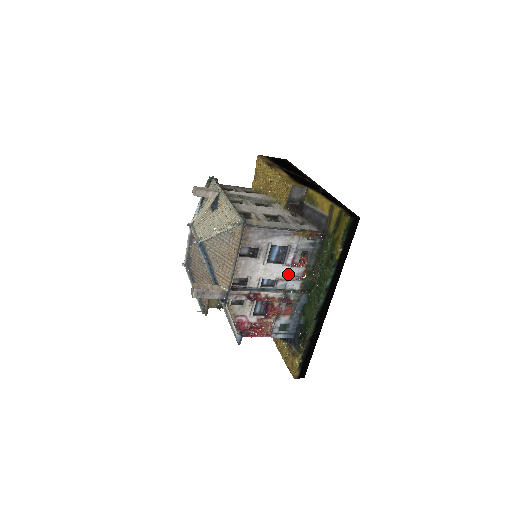
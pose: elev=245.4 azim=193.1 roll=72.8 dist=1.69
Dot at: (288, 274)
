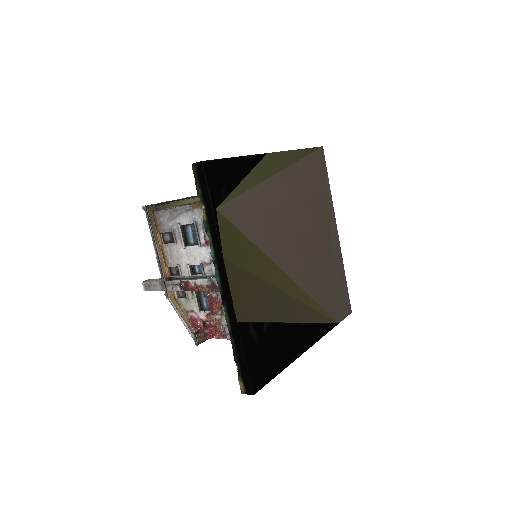
Dot at: (209, 256)
